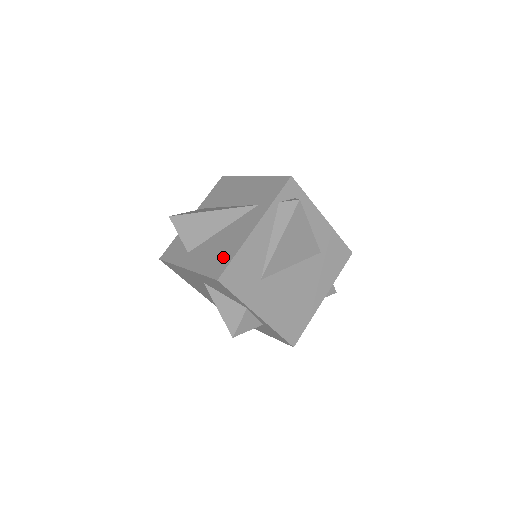
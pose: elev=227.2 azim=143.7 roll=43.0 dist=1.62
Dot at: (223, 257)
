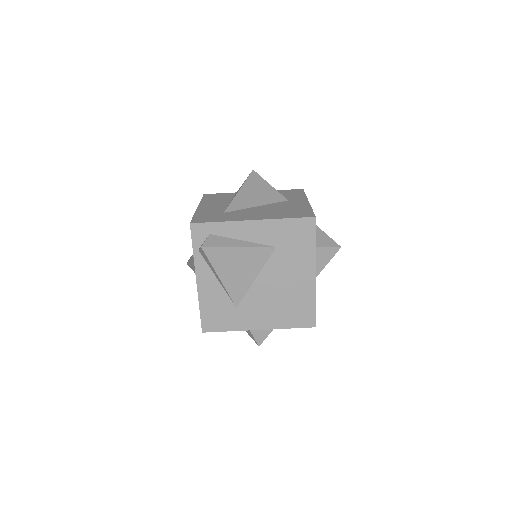
Dot at: occluded
